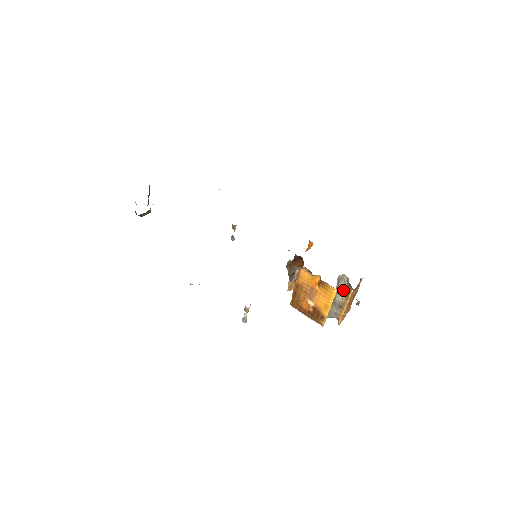
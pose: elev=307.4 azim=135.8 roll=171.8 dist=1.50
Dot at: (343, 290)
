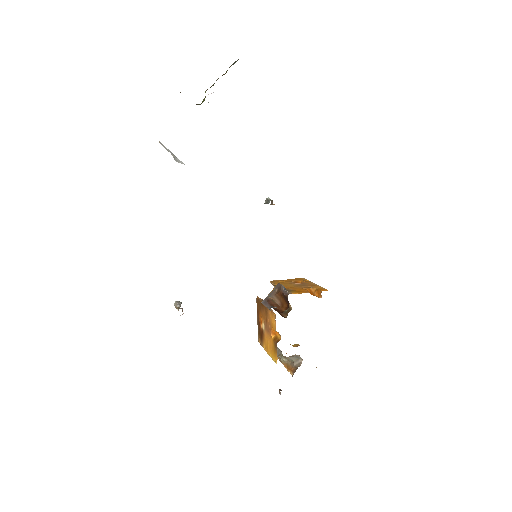
Dot at: (290, 360)
